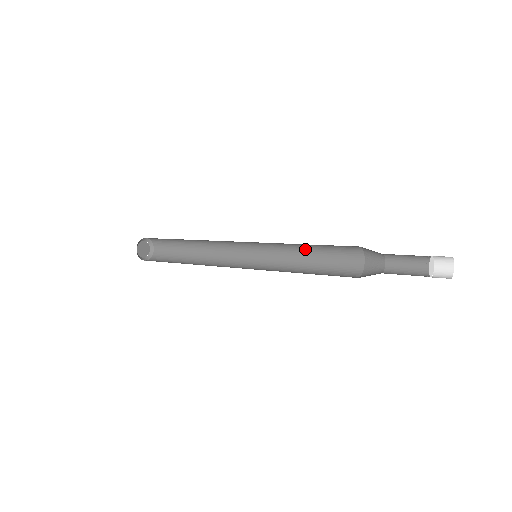
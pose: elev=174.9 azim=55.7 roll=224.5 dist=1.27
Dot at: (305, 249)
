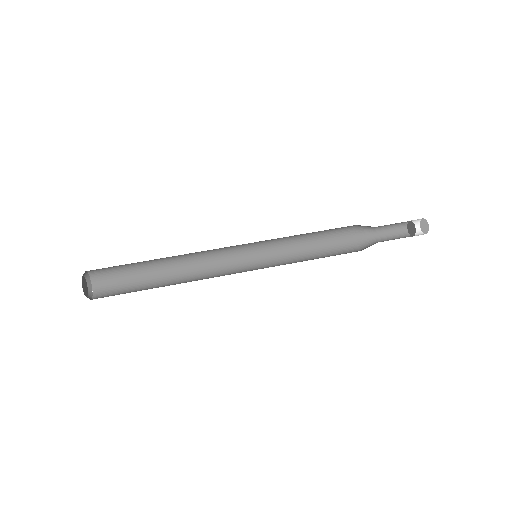
Dot at: (300, 237)
